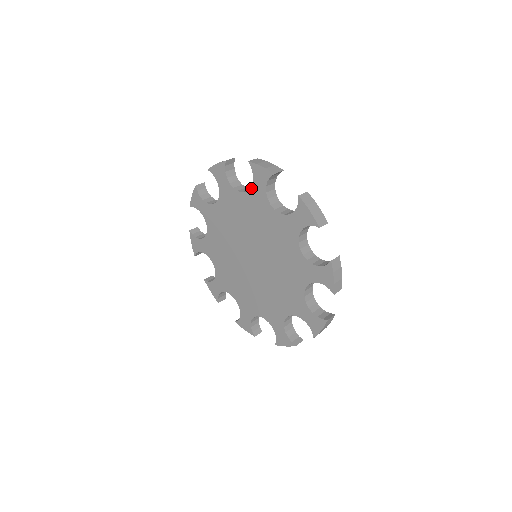
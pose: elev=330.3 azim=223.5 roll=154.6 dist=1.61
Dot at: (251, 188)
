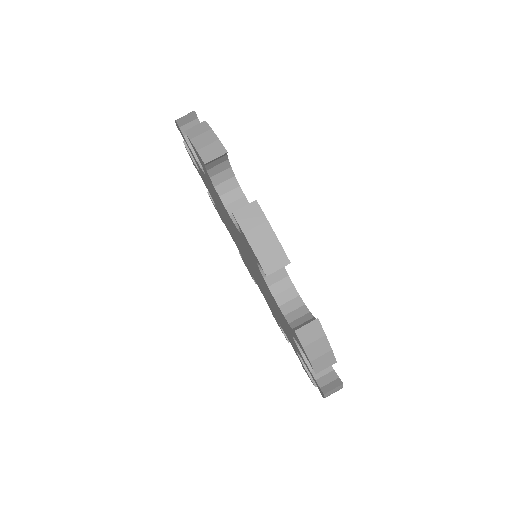
Dot at: (239, 233)
